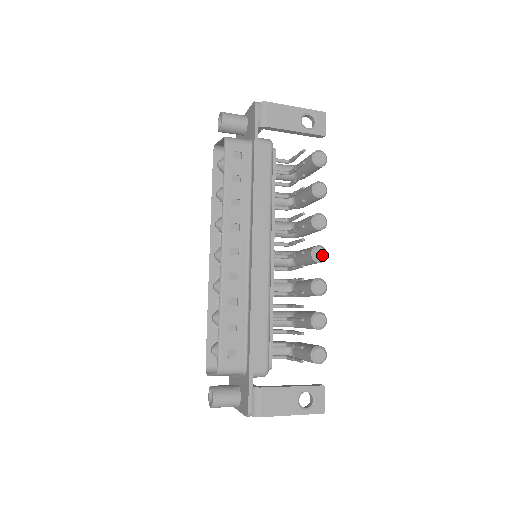
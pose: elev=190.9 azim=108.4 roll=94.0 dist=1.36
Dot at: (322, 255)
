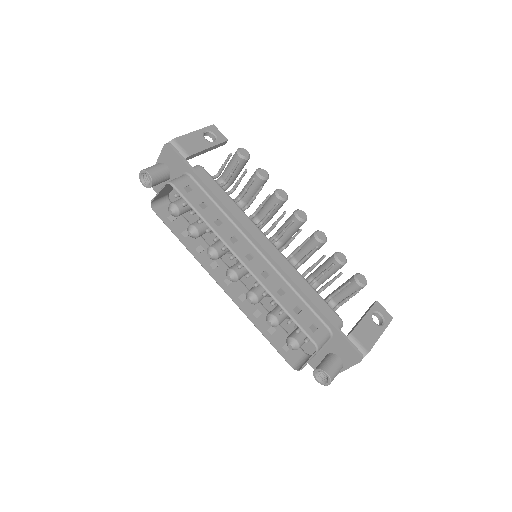
Dot at: (304, 215)
